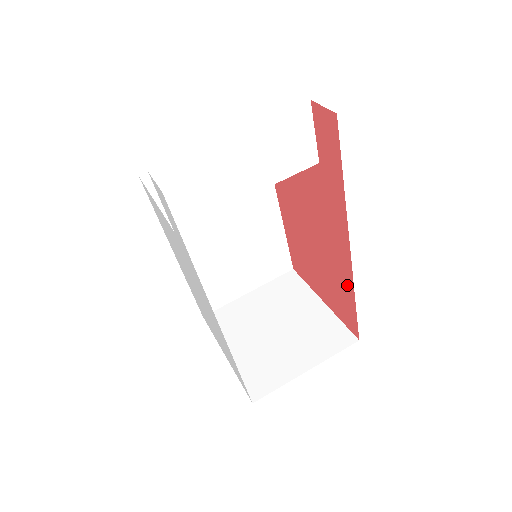
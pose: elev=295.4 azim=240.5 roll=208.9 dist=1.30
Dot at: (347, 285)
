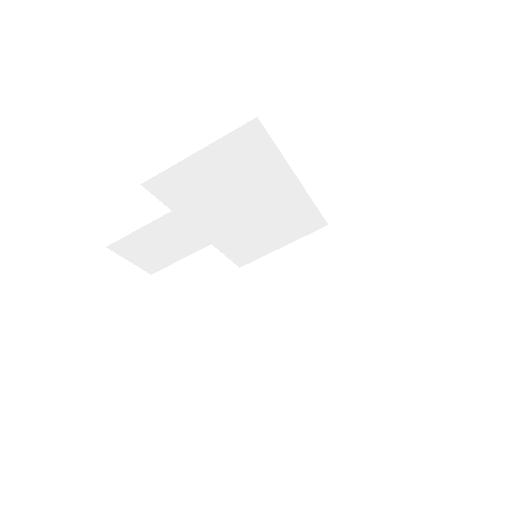
Dot at: occluded
